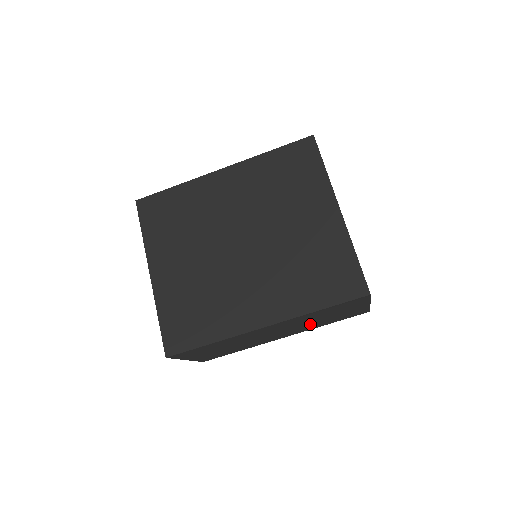
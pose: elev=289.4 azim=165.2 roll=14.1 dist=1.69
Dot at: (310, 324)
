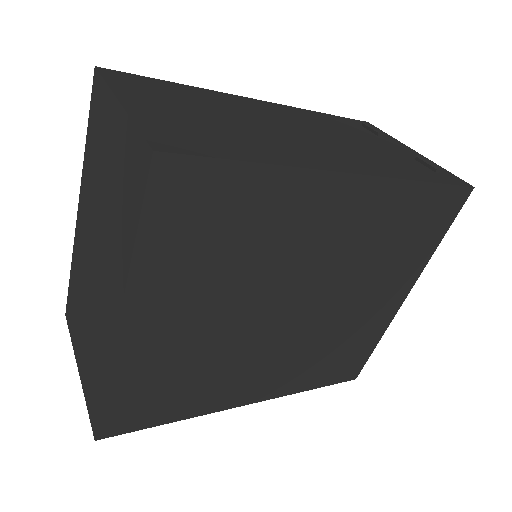
Dot at: occluded
